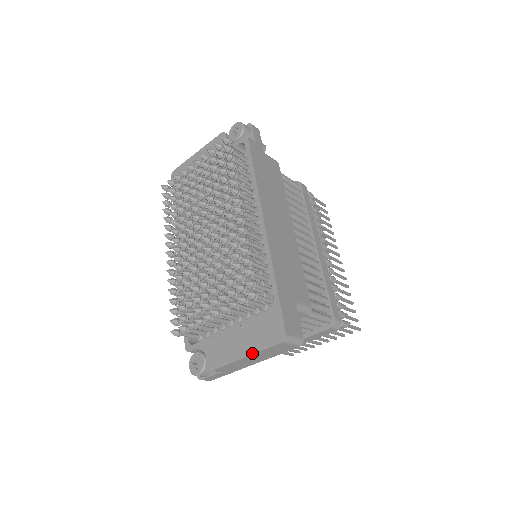
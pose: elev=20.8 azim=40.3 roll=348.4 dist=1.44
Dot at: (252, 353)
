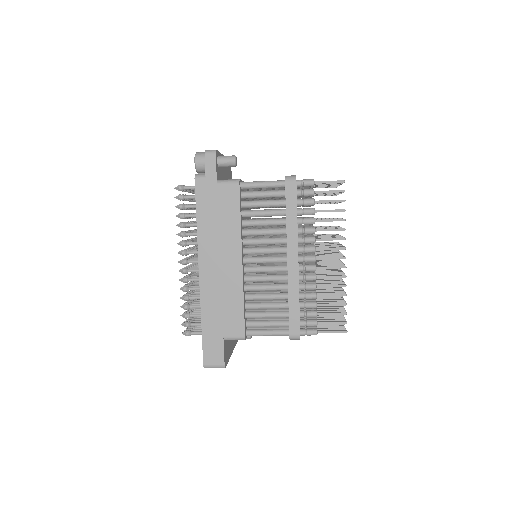
Dot at: occluded
